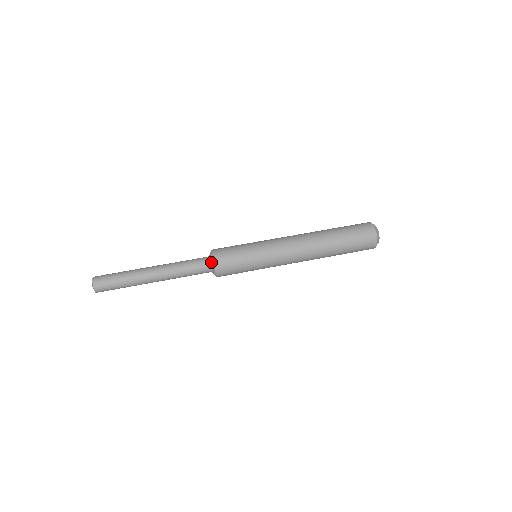
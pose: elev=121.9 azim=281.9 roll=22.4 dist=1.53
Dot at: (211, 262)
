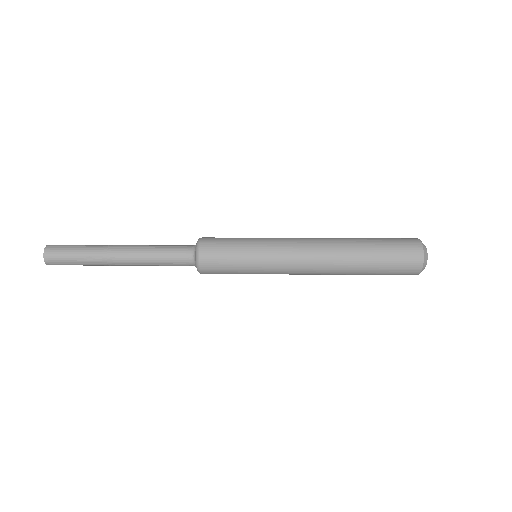
Dot at: (195, 255)
